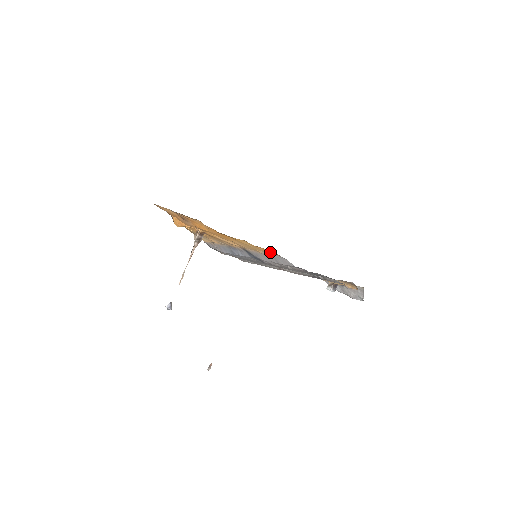
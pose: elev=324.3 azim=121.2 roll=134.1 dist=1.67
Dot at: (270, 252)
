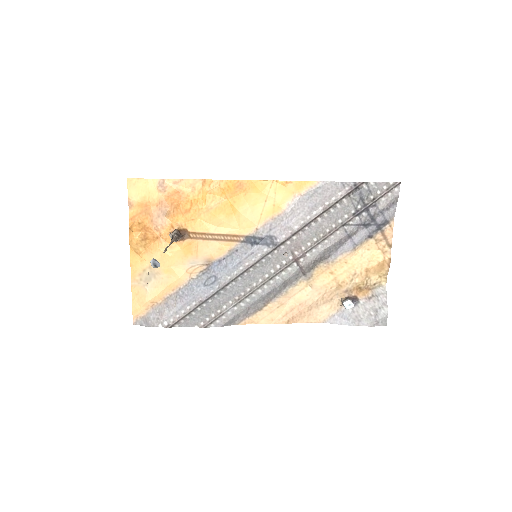
Dot at: (303, 189)
